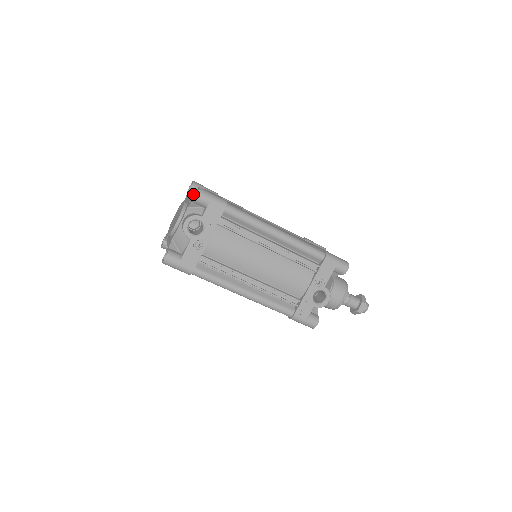
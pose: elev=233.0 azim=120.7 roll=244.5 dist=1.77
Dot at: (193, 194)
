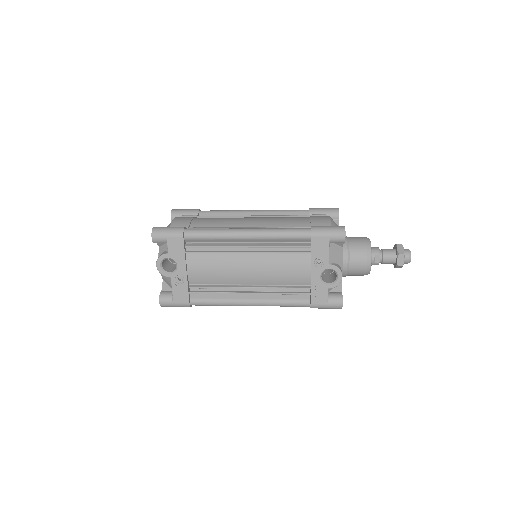
Dot at: occluded
